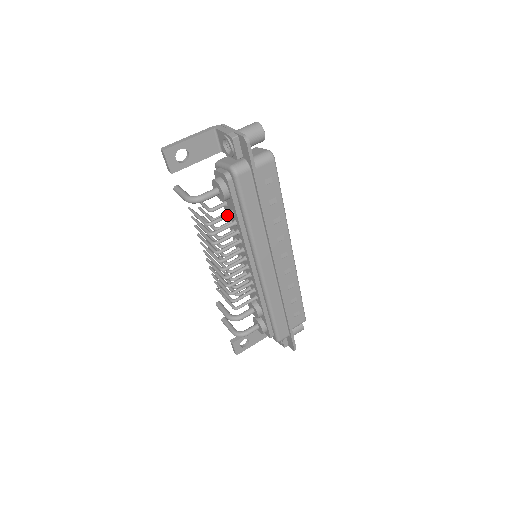
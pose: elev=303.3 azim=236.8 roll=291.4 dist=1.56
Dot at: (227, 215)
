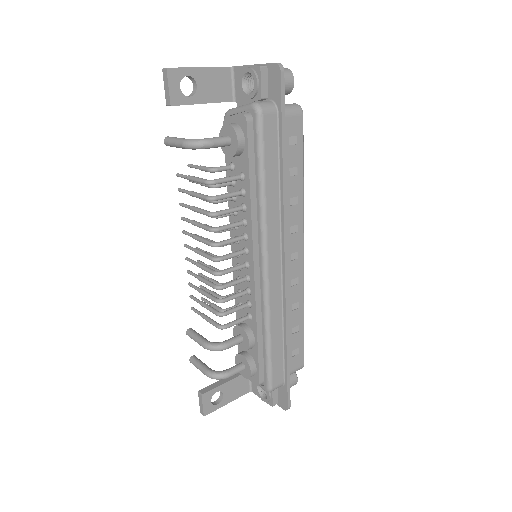
Dot at: (235, 176)
